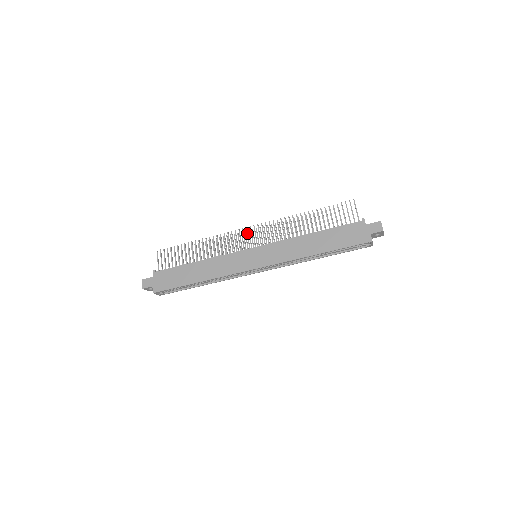
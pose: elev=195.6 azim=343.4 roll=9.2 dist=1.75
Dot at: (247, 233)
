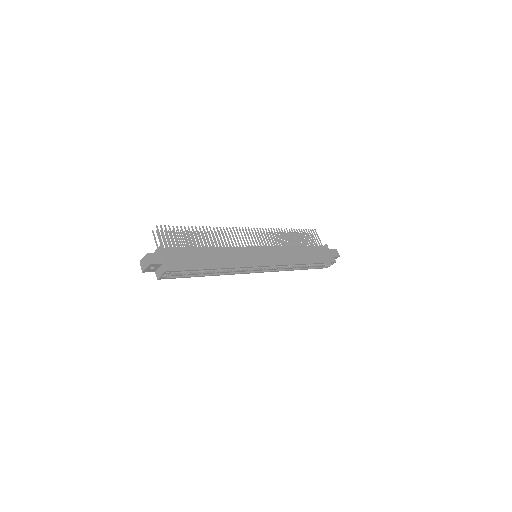
Dot at: occluded
